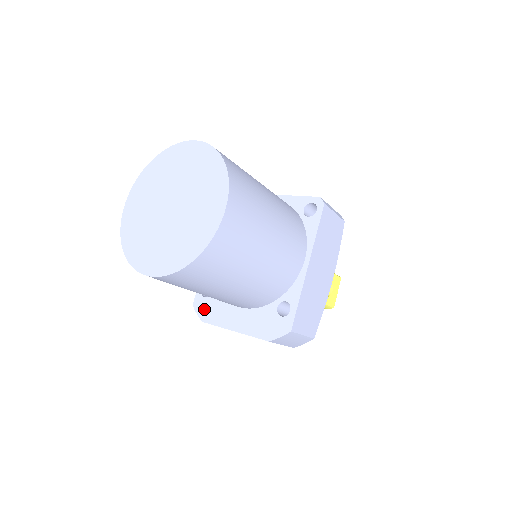
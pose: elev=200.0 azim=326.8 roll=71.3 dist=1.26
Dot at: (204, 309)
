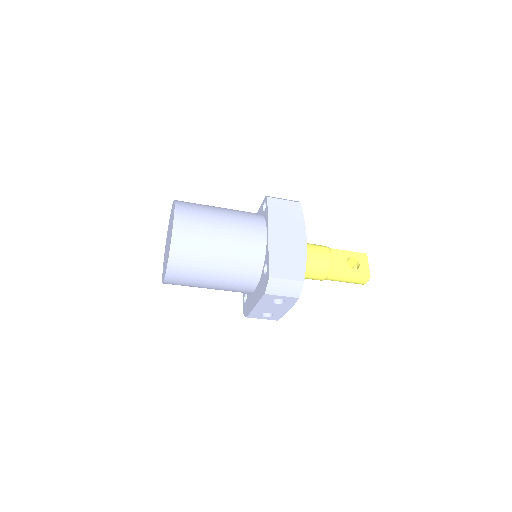
Dot at: (246, 309)
